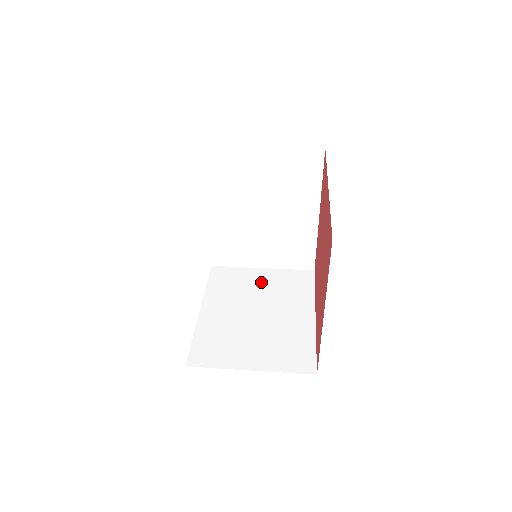
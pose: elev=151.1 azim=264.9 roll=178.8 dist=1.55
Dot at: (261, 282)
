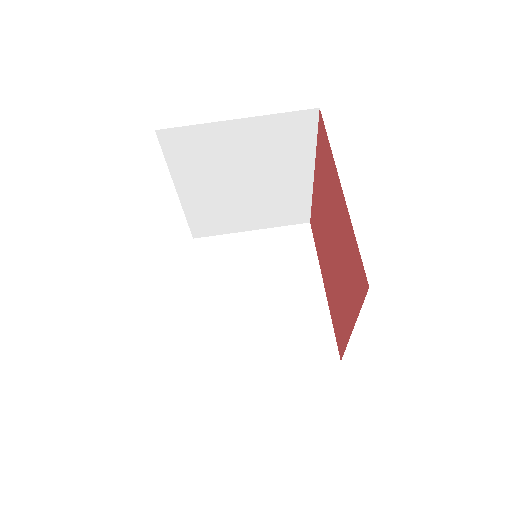
Dot at: (255, 251)
